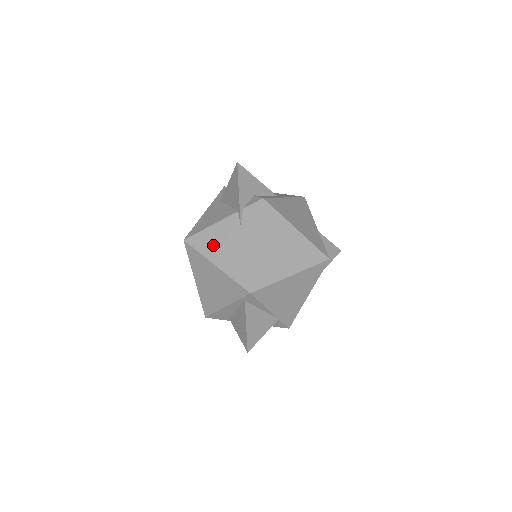
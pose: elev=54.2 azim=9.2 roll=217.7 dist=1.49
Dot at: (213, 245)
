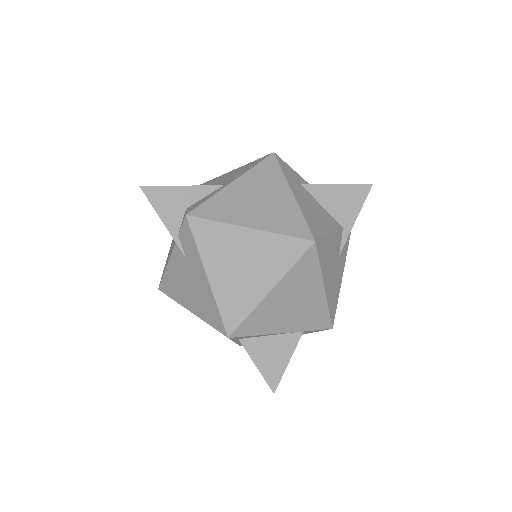
Dot at: (178, 288)
